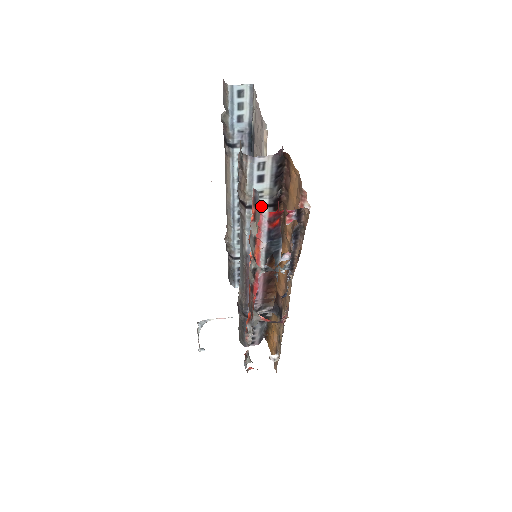
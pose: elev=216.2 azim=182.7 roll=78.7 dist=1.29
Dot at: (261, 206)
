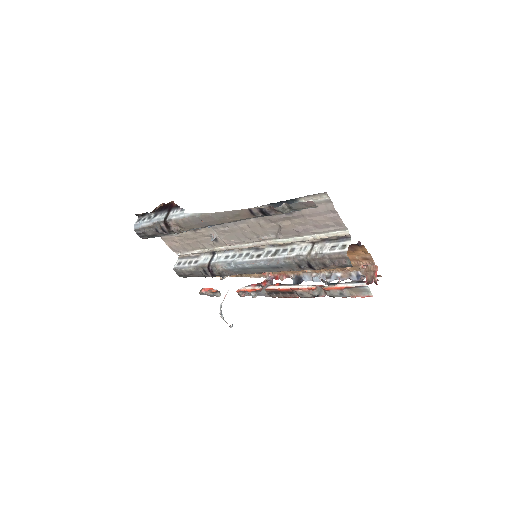
Dot at: occluded
